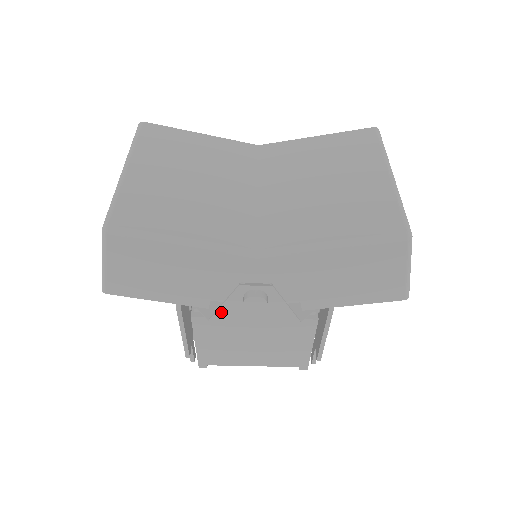
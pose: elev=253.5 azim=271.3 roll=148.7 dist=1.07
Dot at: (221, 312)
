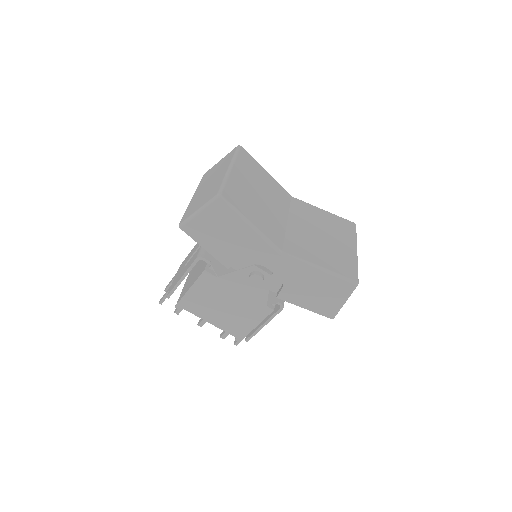
Dot at: (229, 276)
